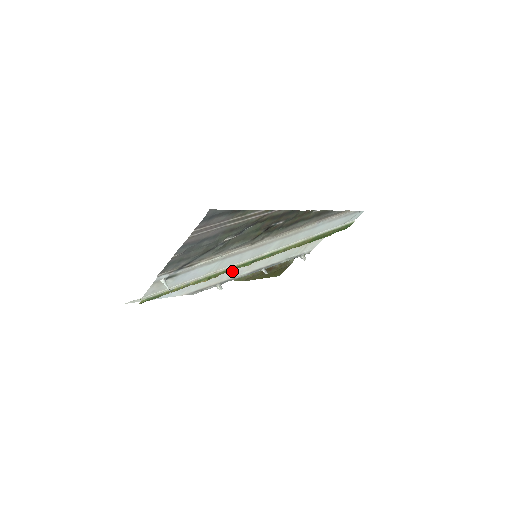
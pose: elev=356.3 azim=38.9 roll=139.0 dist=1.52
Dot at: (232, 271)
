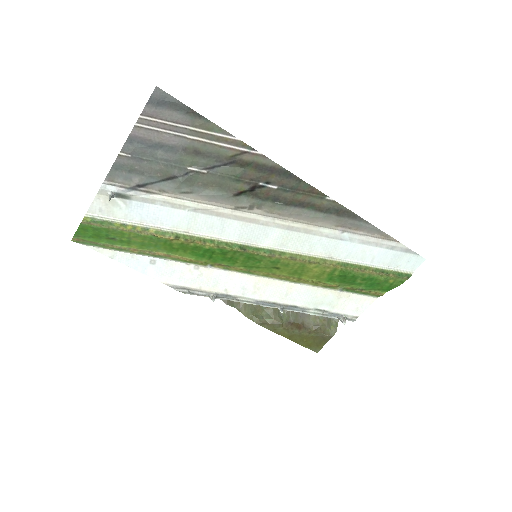
Dot at: (231, 279)
